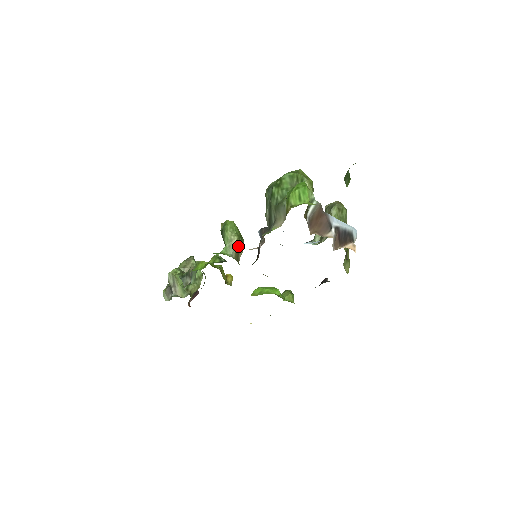
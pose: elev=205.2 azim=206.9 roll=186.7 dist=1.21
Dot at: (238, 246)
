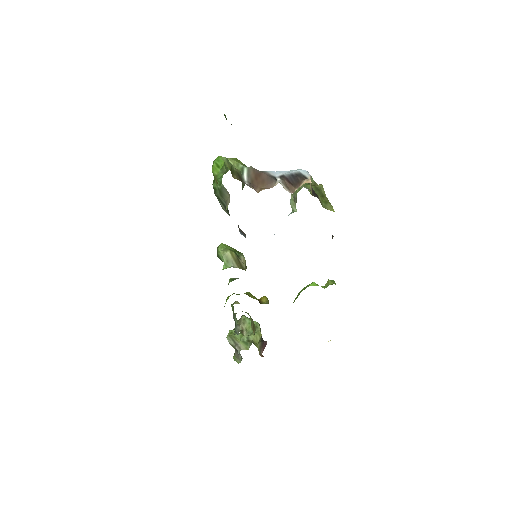
Dot at: (235, 257)
